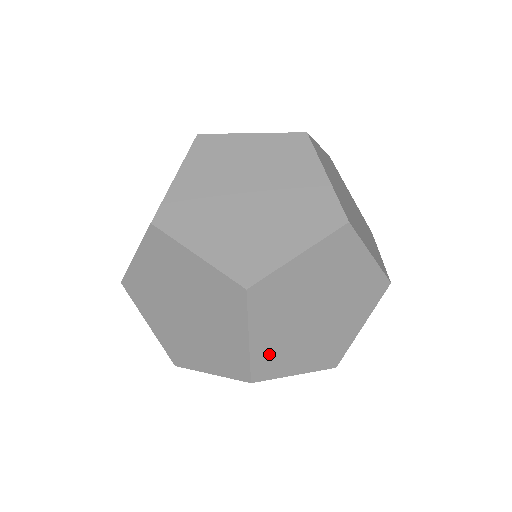
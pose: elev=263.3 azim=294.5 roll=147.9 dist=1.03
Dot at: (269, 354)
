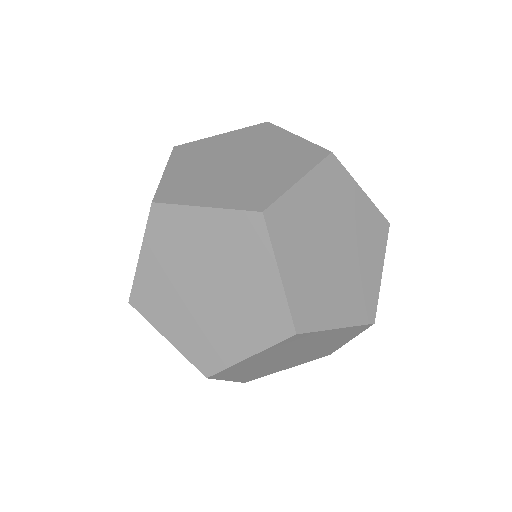
Dot at: (292, 215)
